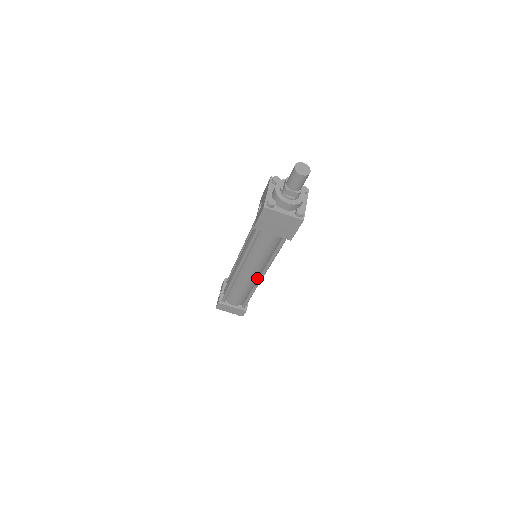
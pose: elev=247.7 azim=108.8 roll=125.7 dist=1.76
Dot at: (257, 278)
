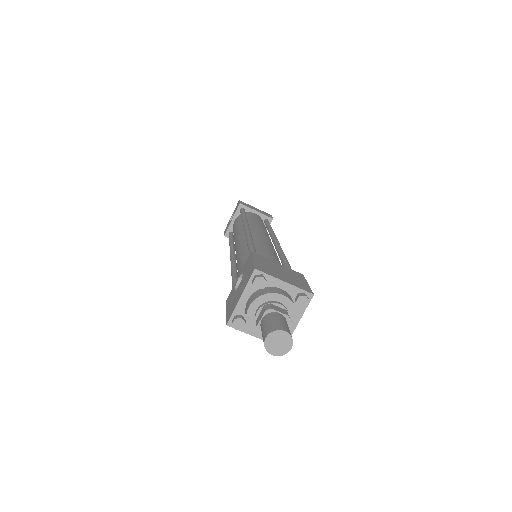
Dot at: occluded
